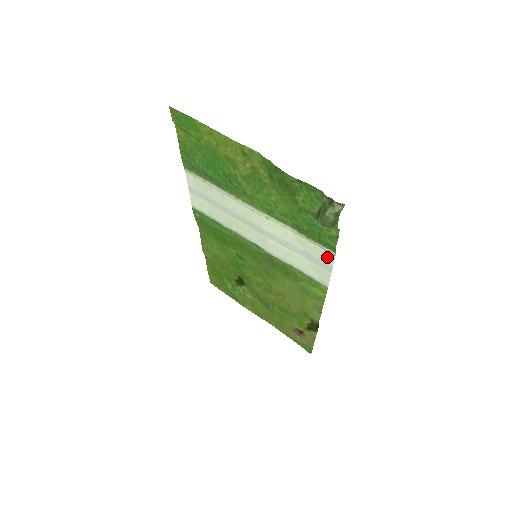
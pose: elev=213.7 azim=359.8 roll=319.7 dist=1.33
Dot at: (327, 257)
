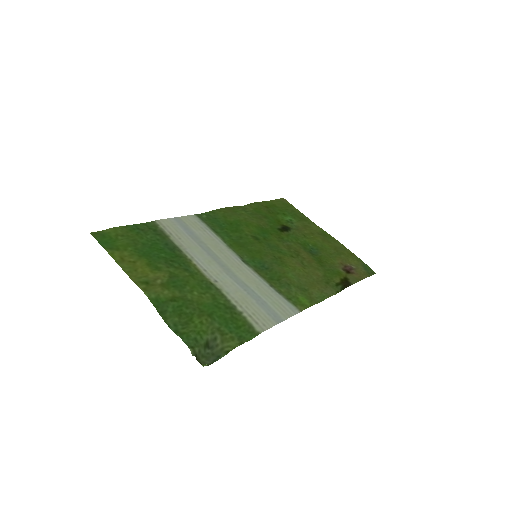
Dot at: (265, 322)
